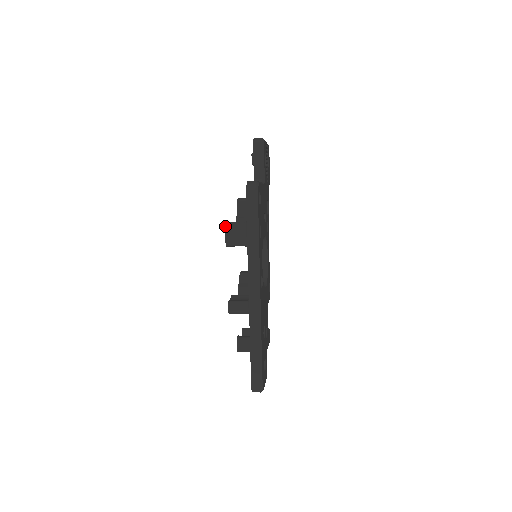
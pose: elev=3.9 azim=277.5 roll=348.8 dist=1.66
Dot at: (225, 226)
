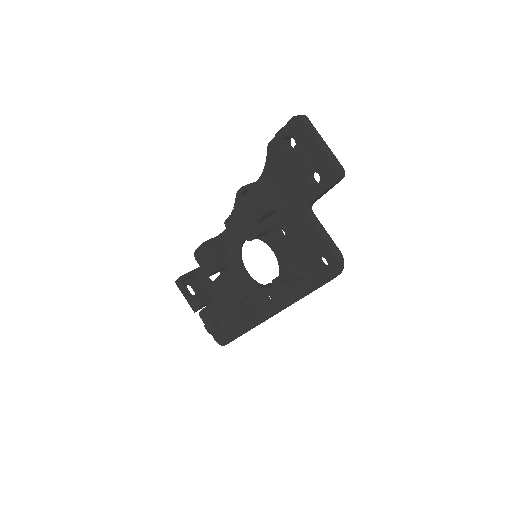
Dot at: occluded
